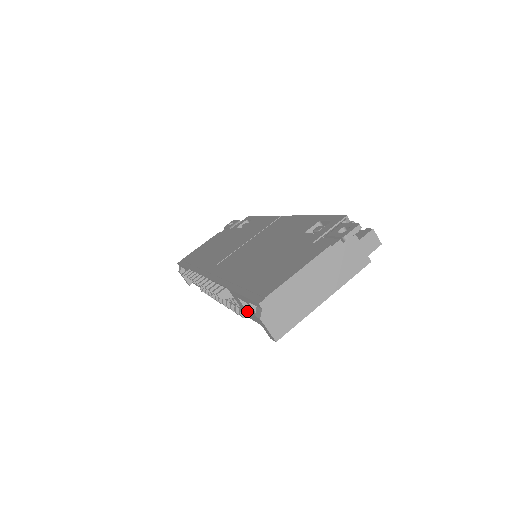
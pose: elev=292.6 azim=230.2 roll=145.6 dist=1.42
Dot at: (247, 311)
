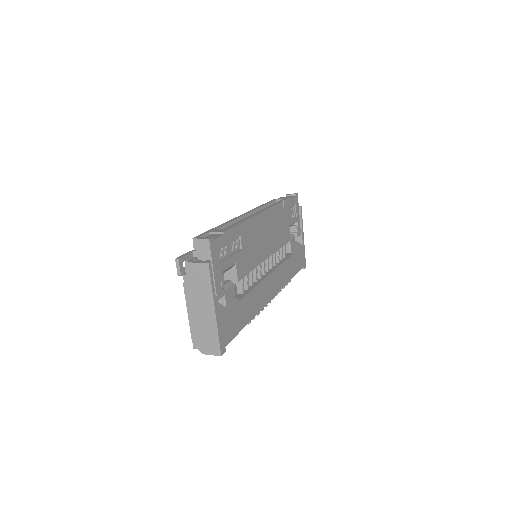
Dot at: occluded
